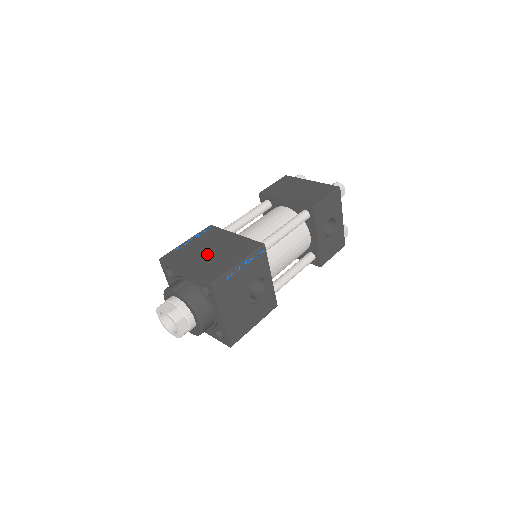
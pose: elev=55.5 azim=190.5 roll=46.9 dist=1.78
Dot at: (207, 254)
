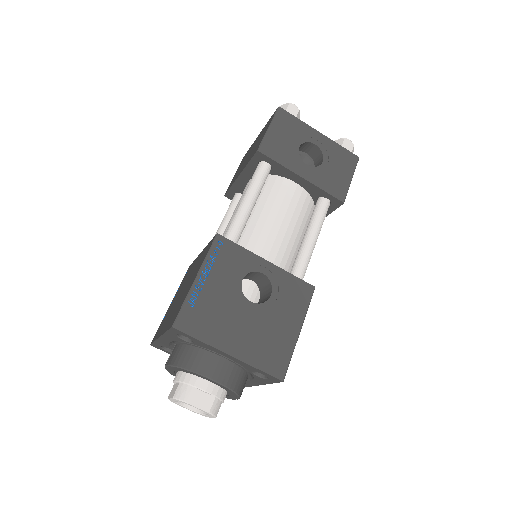
Dot at: (178, 298)
